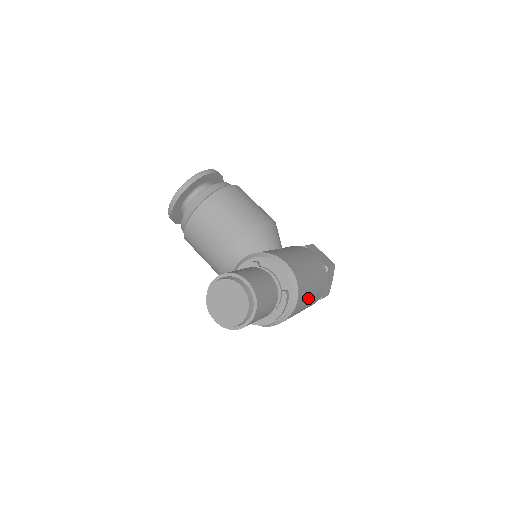
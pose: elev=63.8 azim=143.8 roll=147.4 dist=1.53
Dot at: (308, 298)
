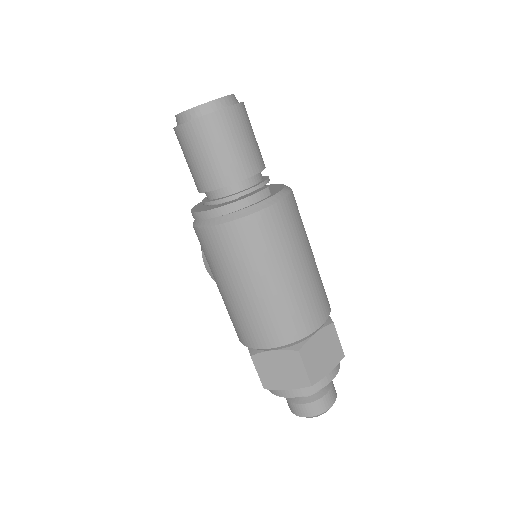
Dot at: (286, 257)
